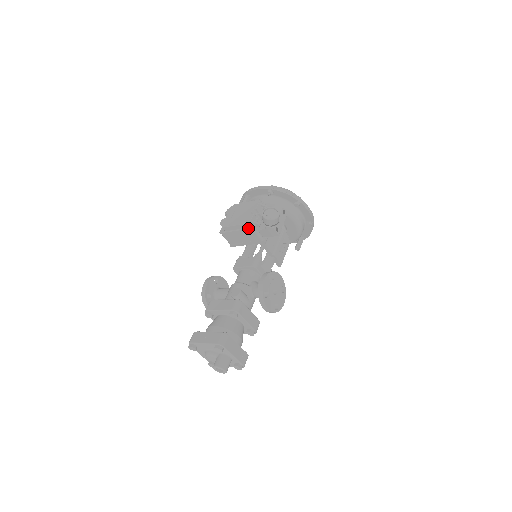
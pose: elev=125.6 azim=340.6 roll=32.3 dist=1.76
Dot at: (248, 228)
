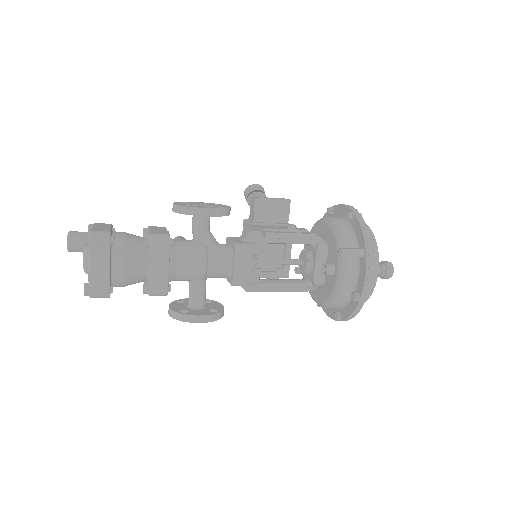
Dot at: (243, 226)
